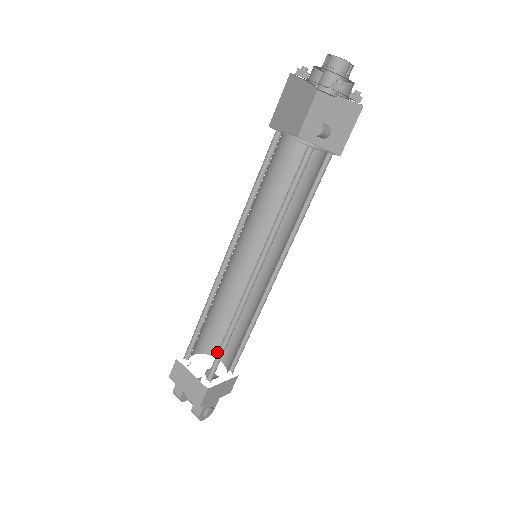
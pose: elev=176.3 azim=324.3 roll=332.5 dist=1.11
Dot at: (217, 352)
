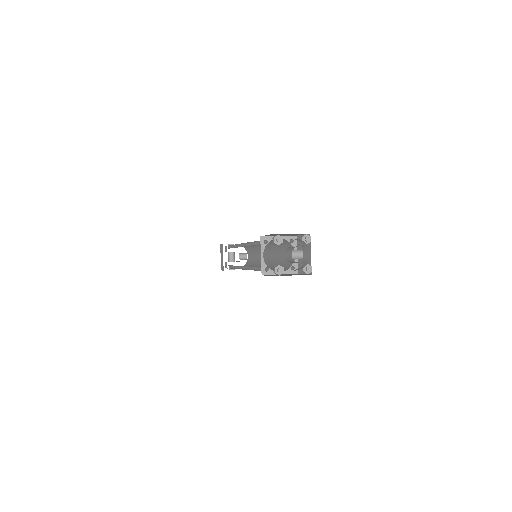
Dot at: (248, 252)
